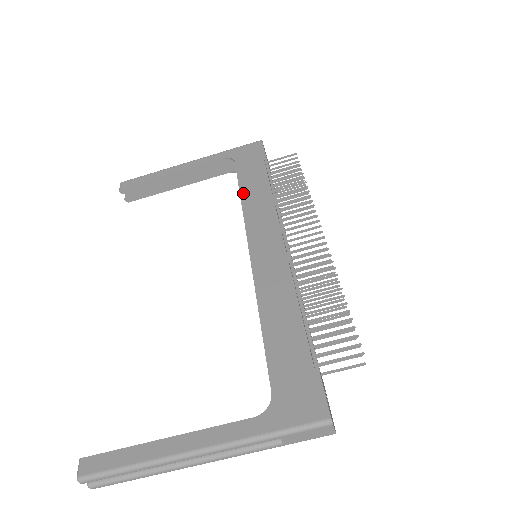
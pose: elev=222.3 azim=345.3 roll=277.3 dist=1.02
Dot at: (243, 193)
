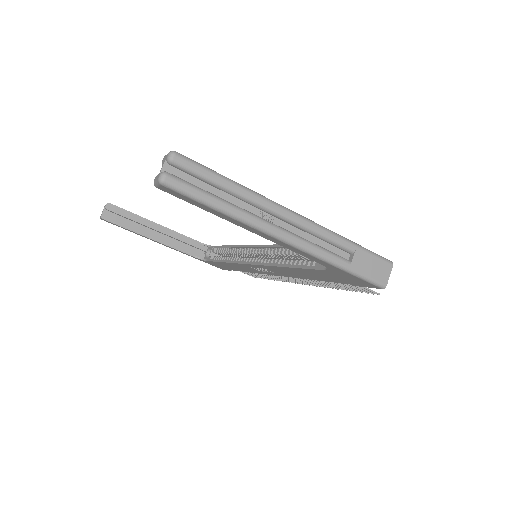
Dot at: occluded
